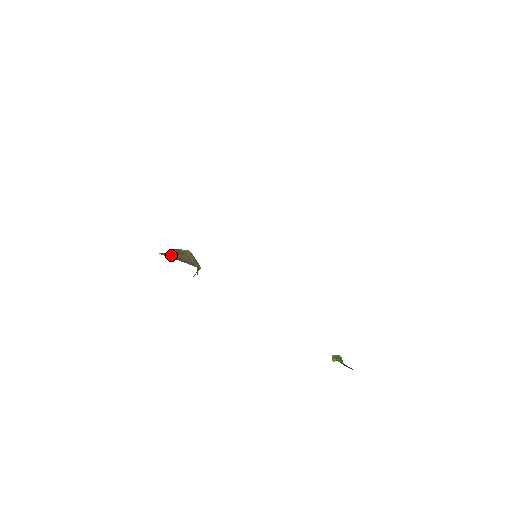
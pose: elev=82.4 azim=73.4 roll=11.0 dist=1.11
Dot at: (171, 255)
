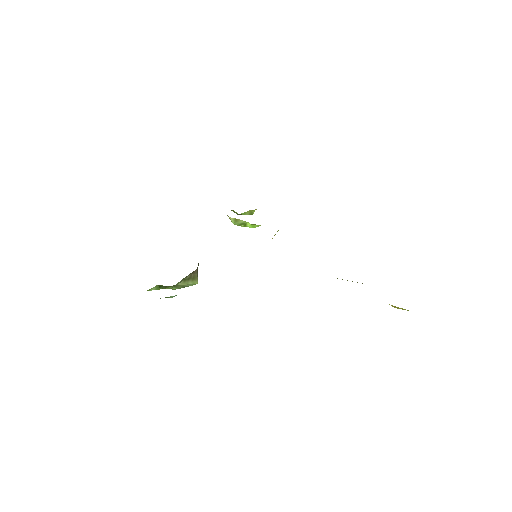
Dot at: occluded
